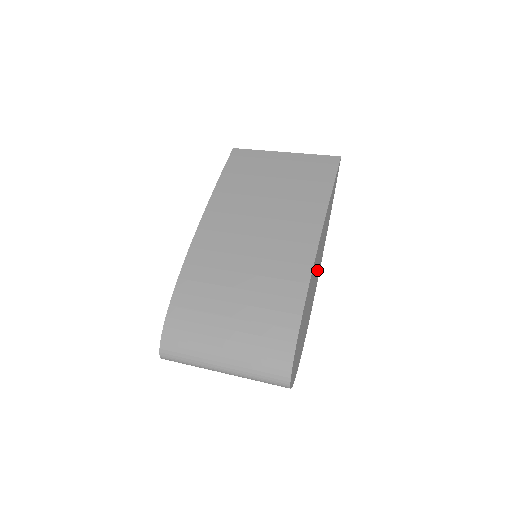
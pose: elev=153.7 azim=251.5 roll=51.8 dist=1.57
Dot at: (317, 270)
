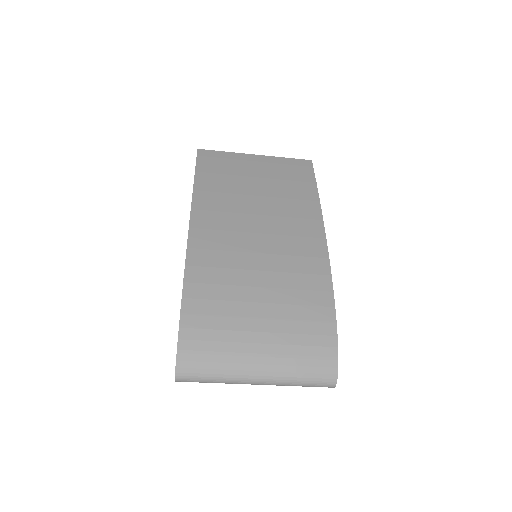
Dot at: occluded
